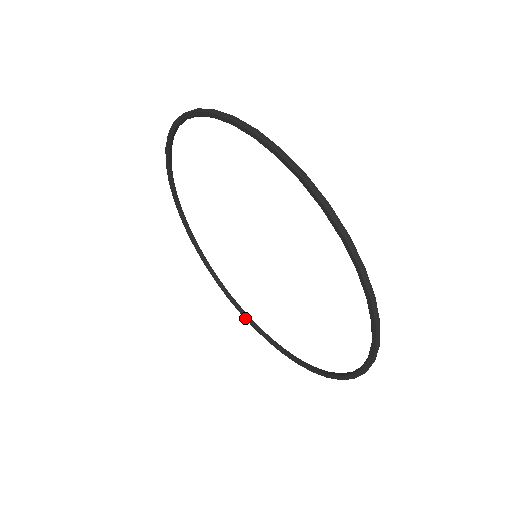
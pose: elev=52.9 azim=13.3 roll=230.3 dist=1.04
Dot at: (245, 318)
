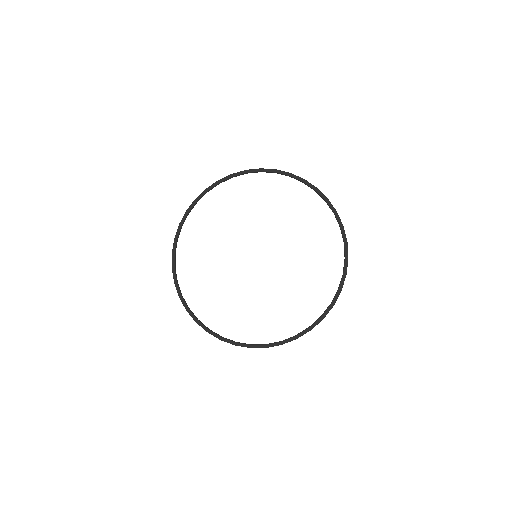
Dot at: (285, 341)
